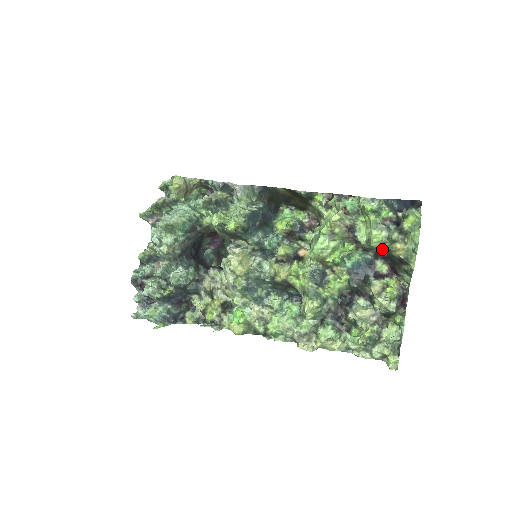
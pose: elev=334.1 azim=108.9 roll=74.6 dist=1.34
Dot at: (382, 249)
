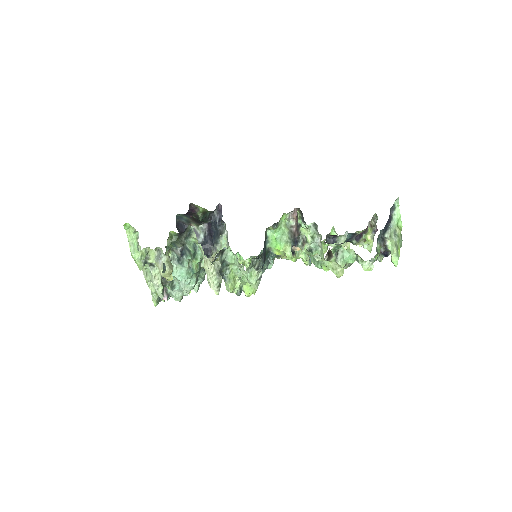
Dot at: occluded
